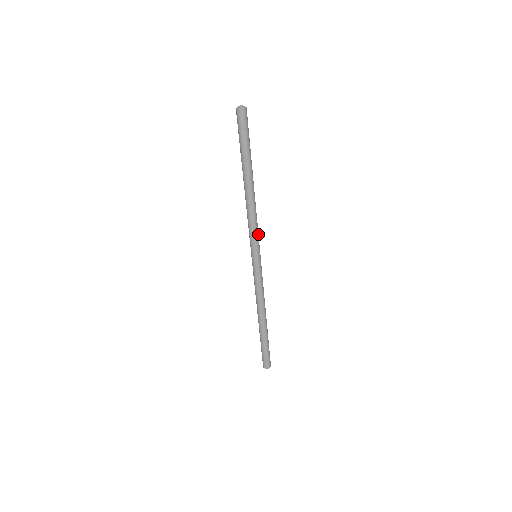
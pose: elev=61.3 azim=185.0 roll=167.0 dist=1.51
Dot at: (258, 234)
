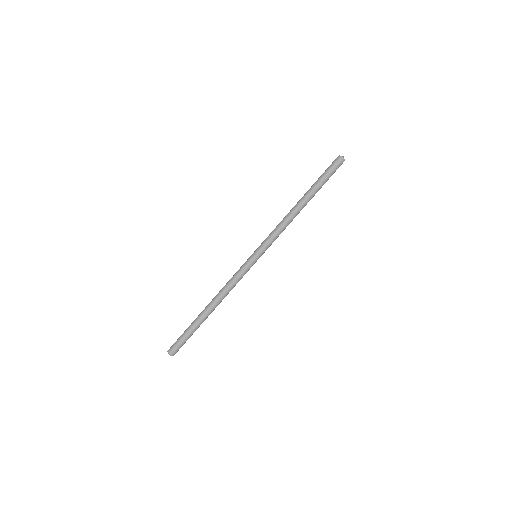
Dot at: occluded
